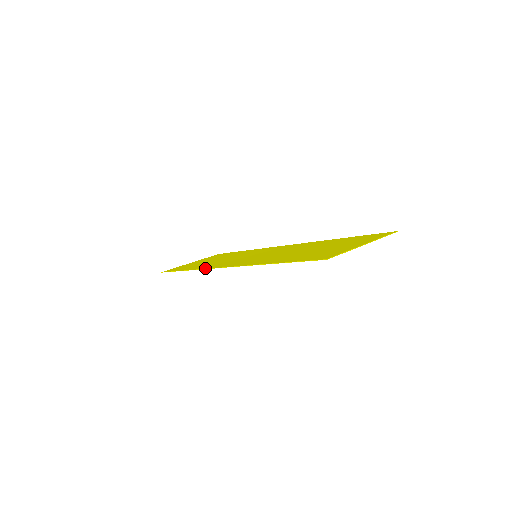
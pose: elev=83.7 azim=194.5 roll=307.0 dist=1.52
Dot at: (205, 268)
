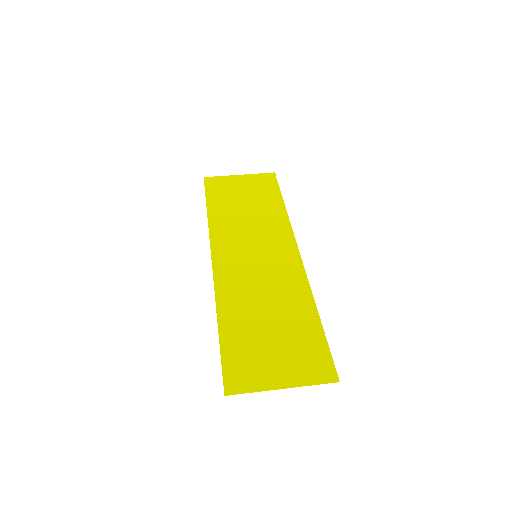
Dot at: (210, 236)
